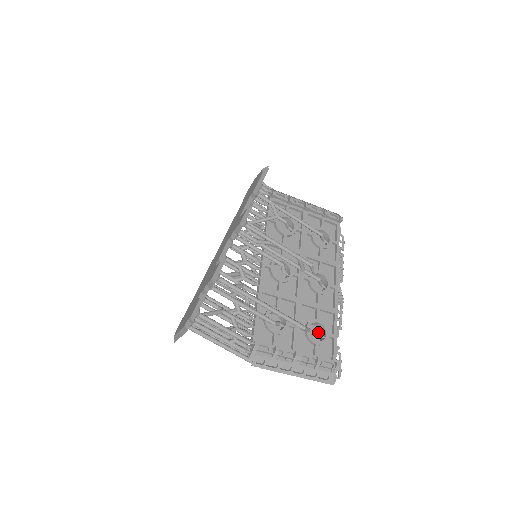
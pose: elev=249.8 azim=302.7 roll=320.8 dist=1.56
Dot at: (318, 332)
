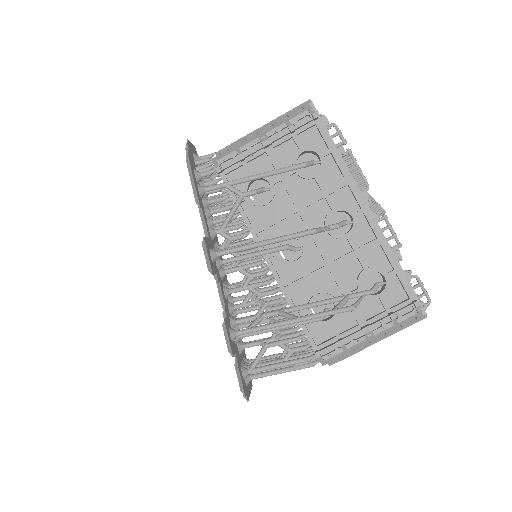
Dot at: (376, 274)
